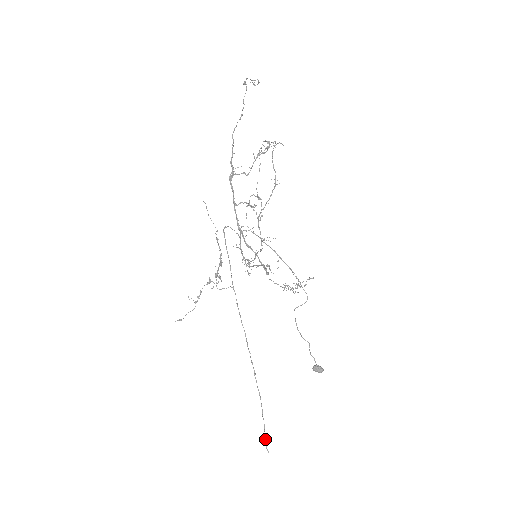
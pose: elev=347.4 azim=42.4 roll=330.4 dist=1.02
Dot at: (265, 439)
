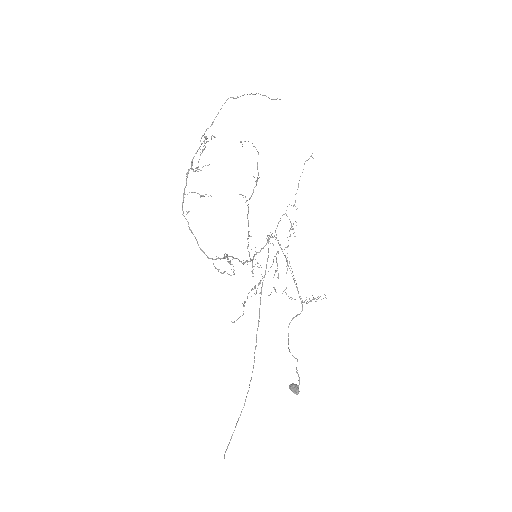
Dot at: (228, 444)
